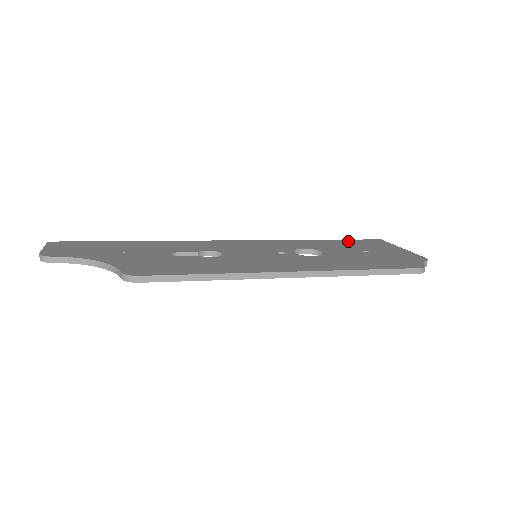
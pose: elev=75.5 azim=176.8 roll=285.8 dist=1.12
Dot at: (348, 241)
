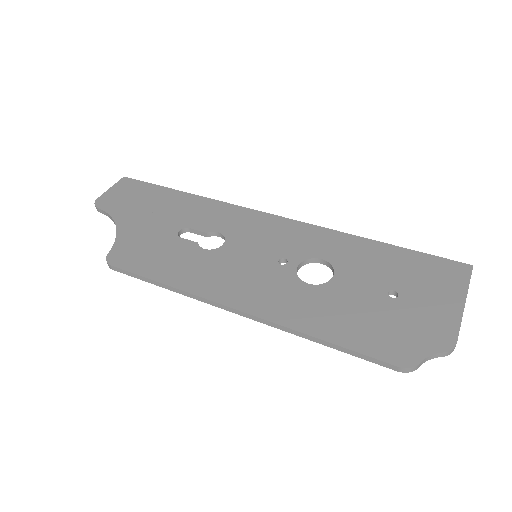
Dot at: (410, 256)
